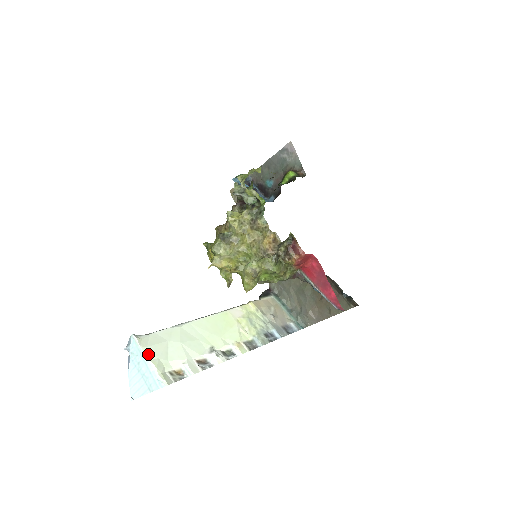
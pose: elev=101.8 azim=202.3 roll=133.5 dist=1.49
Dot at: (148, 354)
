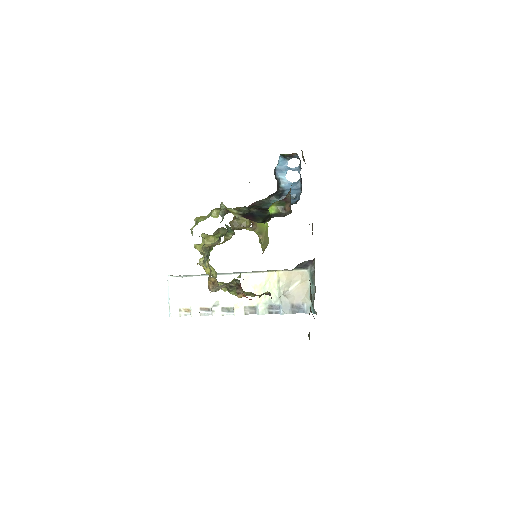
Dot at: (170, 293)
